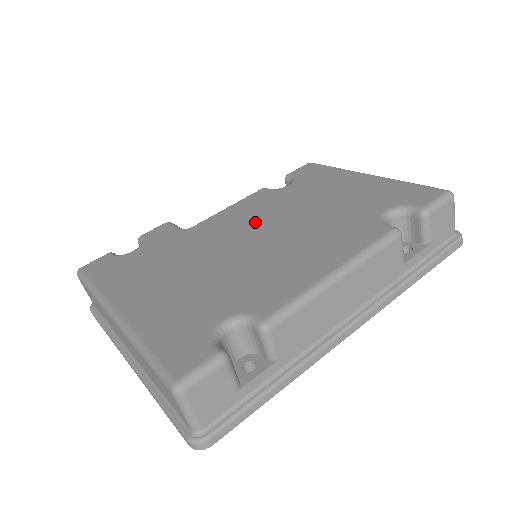
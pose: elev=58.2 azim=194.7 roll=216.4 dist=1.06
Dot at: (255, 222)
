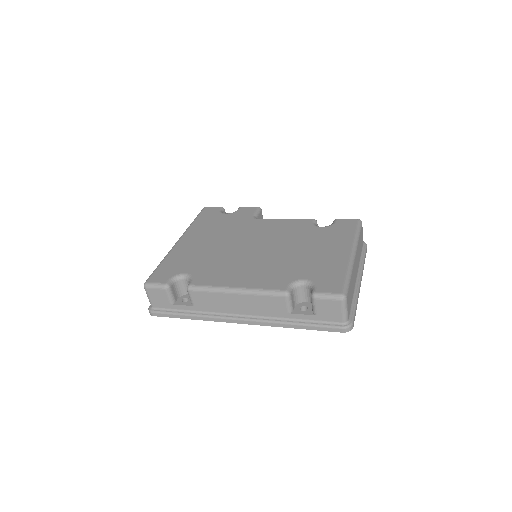
Dot at: (271, 238)
